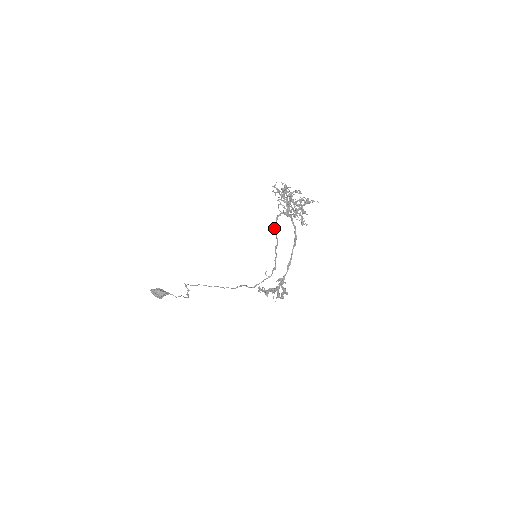
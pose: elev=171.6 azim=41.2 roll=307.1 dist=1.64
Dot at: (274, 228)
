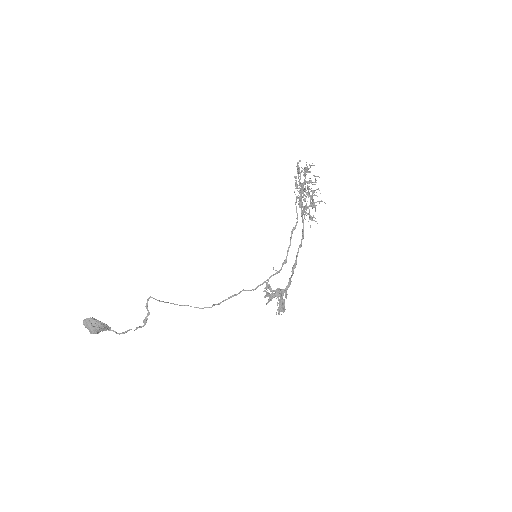
Dot at: occluded
